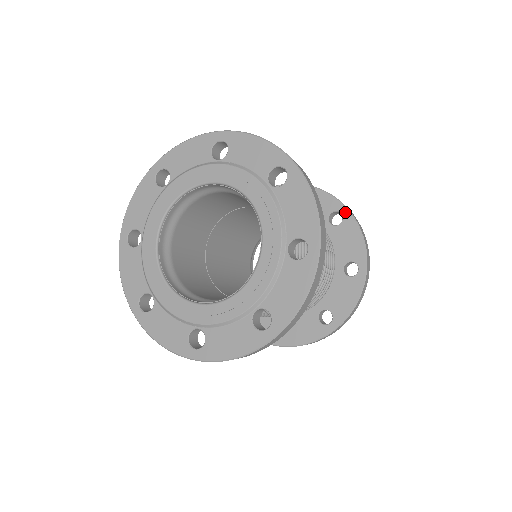
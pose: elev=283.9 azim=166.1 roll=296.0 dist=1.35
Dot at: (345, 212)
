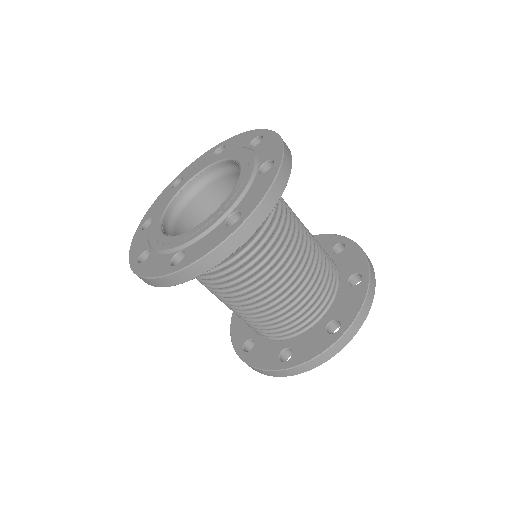
Dot at: (347, 241)
